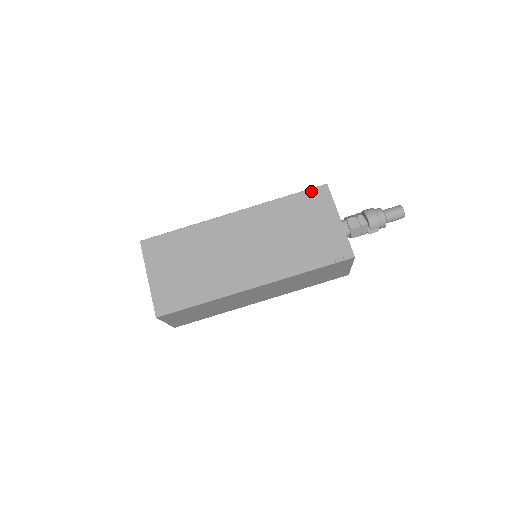
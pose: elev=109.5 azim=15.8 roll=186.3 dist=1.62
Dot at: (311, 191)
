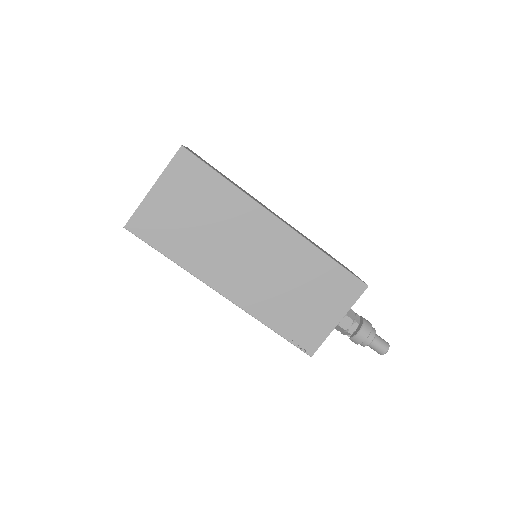
Dot at: (351, 277)
